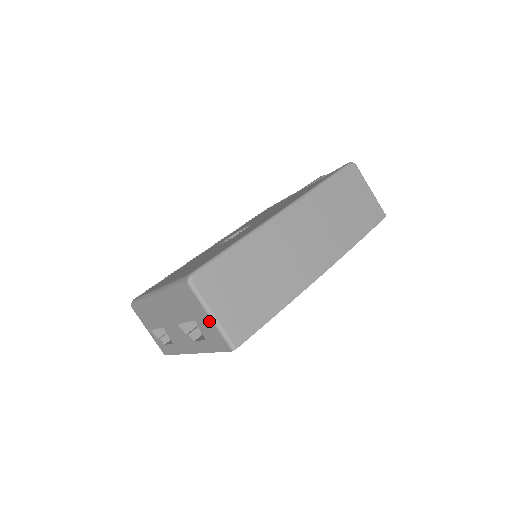
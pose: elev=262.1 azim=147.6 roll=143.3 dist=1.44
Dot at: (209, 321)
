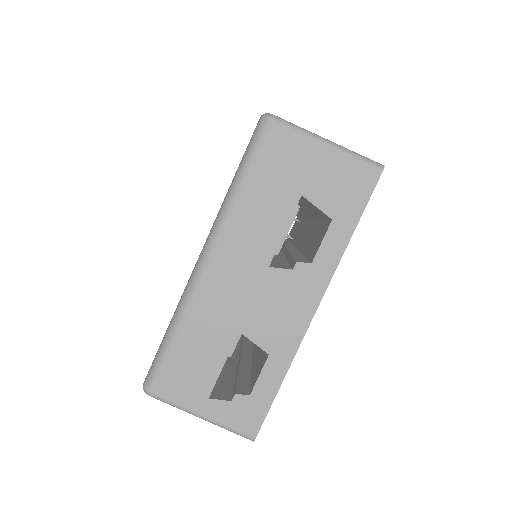
Dot at: (327, 154)
